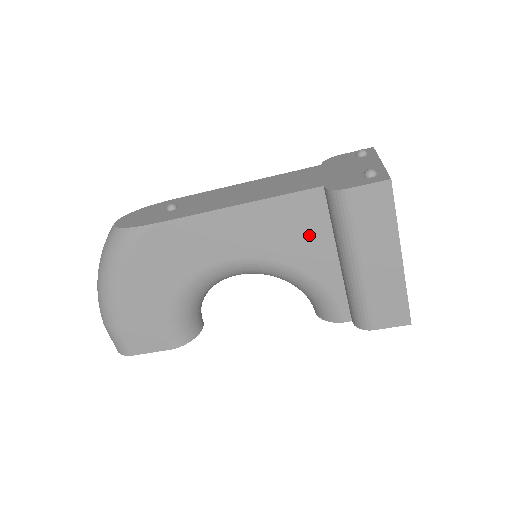
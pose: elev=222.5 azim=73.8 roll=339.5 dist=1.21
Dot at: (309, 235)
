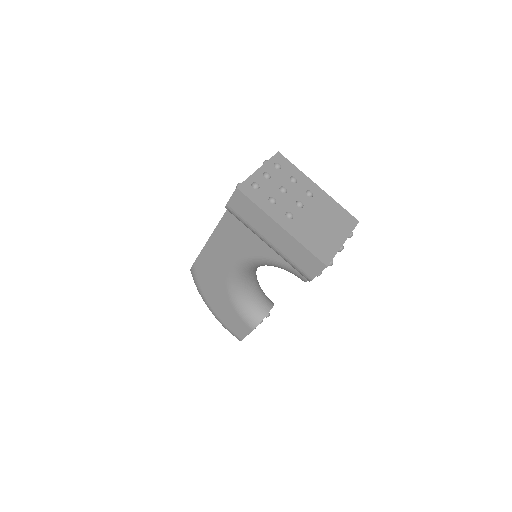
Dot at: (247, 235)
